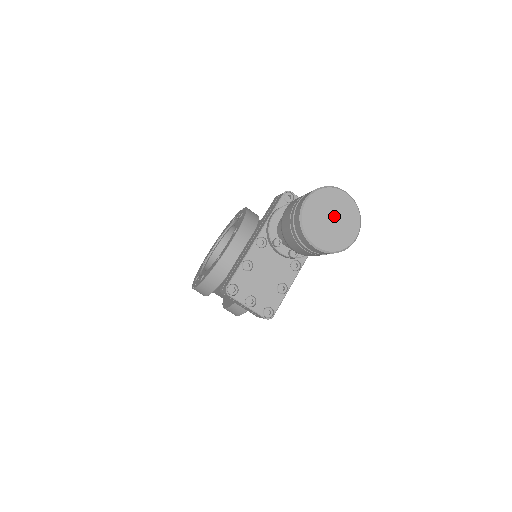
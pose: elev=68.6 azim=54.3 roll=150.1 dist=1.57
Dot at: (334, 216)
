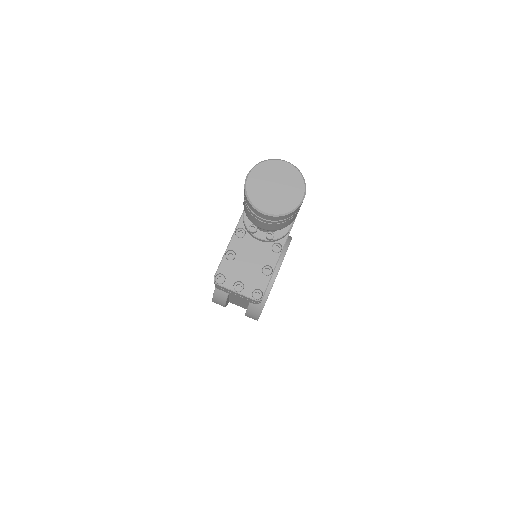
Dot at: (277, 183)
